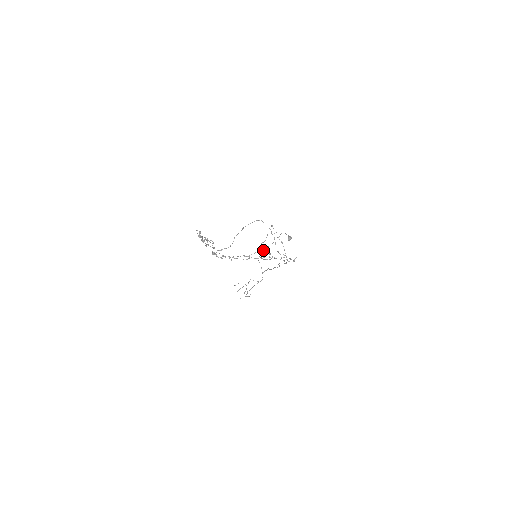
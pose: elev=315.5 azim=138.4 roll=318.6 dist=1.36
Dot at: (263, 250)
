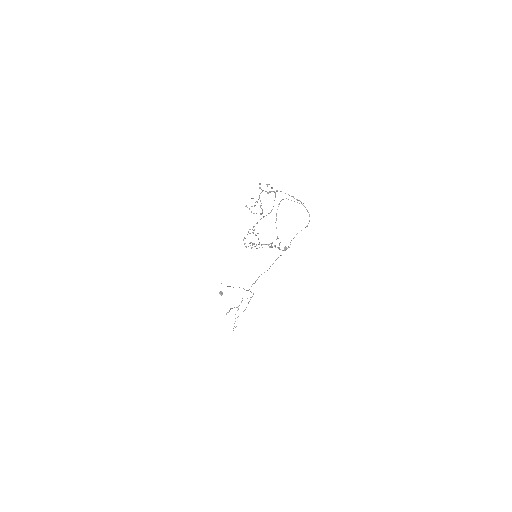
Dot at: occluded
